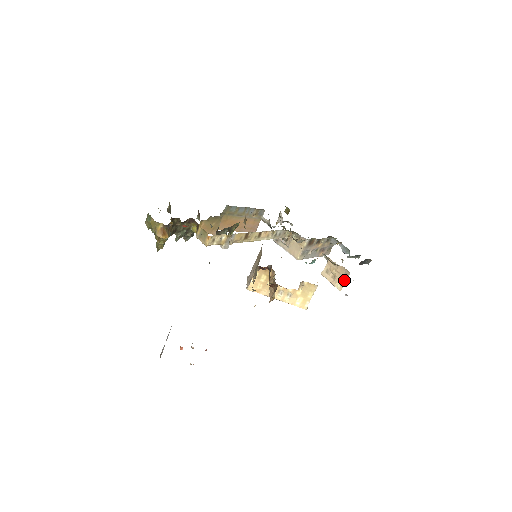
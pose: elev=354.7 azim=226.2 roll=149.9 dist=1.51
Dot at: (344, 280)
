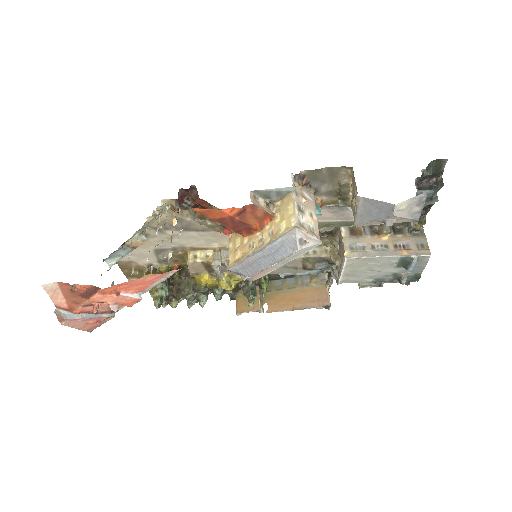
Dot at: (354, 183)
